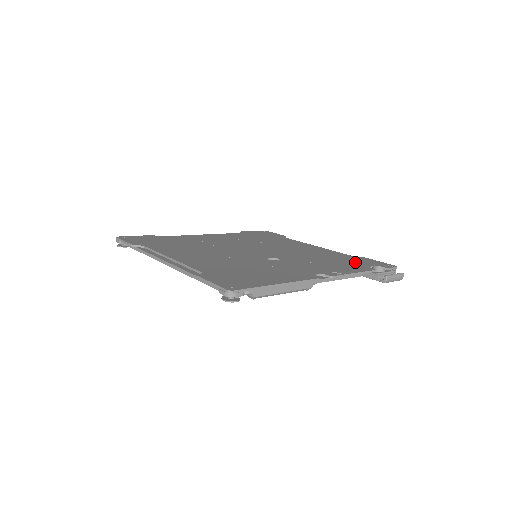
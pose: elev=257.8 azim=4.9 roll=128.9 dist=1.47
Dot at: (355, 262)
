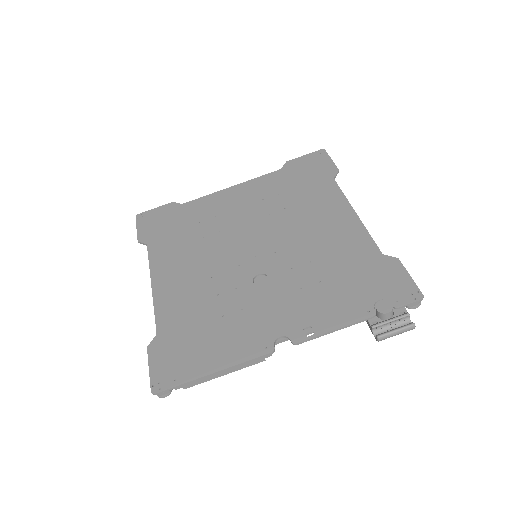
Dot at: (366, 283)
